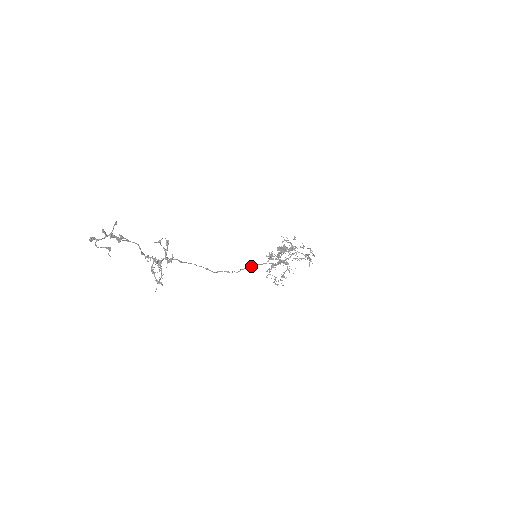
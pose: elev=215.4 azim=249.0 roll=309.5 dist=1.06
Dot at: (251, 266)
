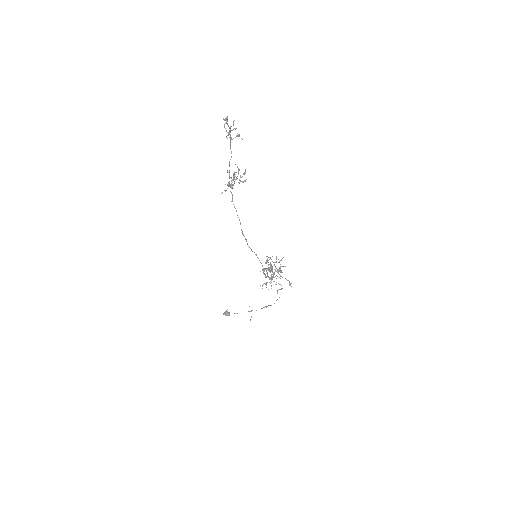
Dot at: occluded
